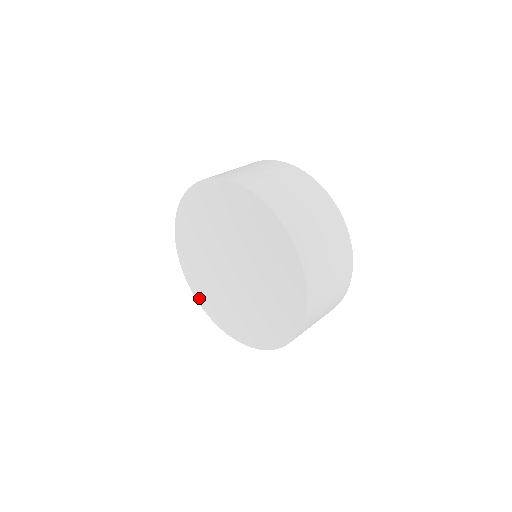
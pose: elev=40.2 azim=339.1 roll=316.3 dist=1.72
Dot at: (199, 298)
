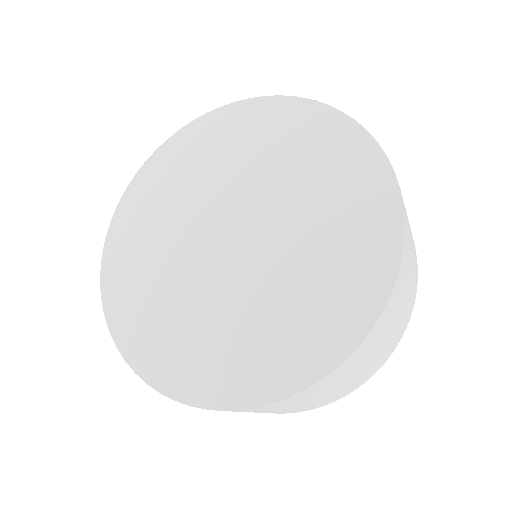
Dot at: (117, 227)
